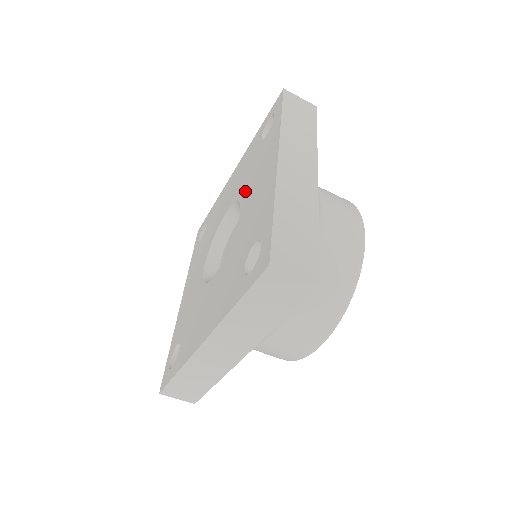
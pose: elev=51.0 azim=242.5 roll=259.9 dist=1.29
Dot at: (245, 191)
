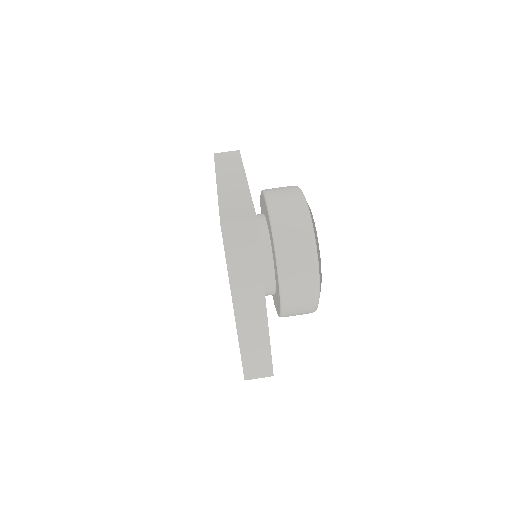
Dot at: occluded
